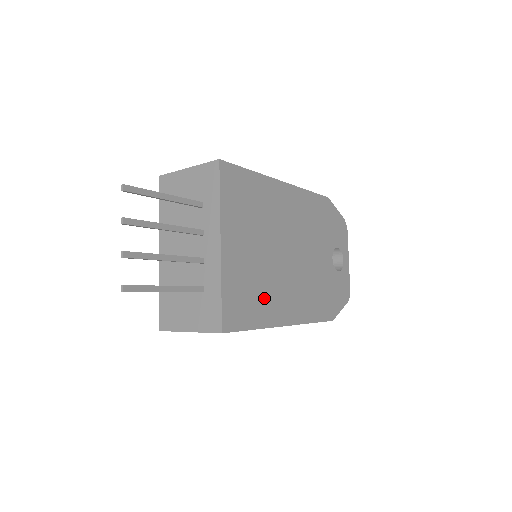
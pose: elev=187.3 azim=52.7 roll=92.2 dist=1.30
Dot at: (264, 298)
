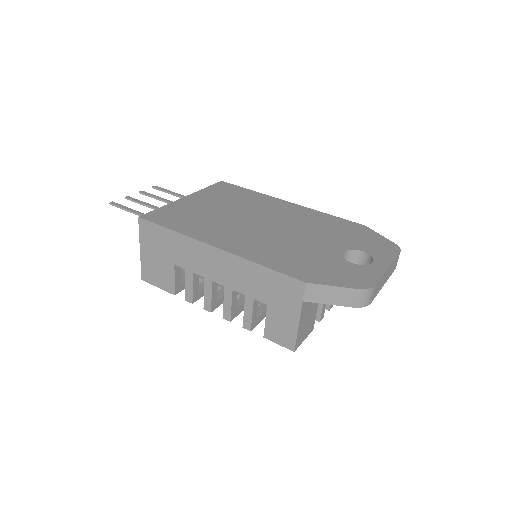
Dot at: (201, 225)
